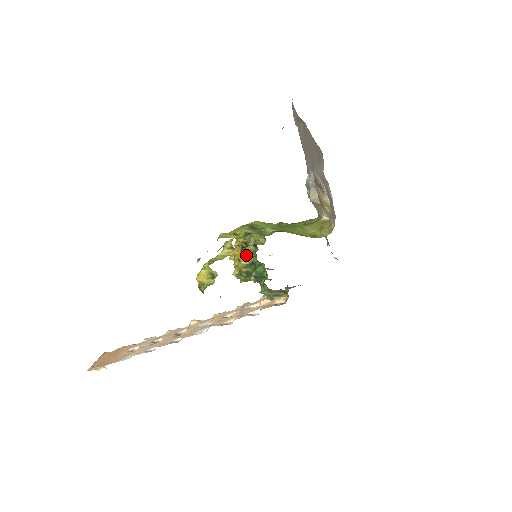
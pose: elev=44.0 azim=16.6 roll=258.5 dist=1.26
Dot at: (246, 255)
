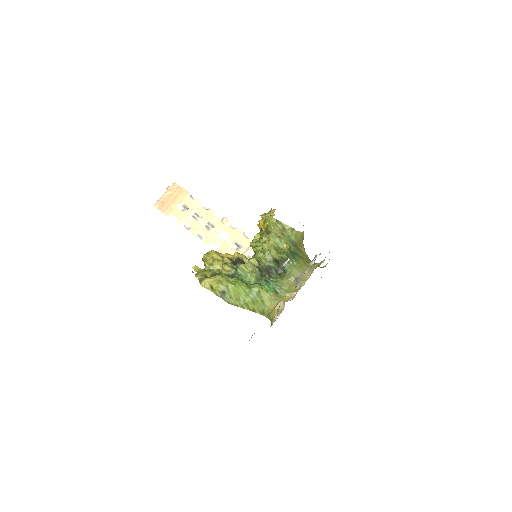
Dot at: occluded
